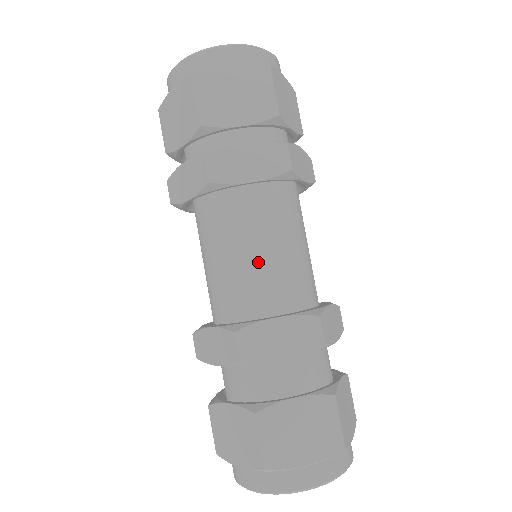
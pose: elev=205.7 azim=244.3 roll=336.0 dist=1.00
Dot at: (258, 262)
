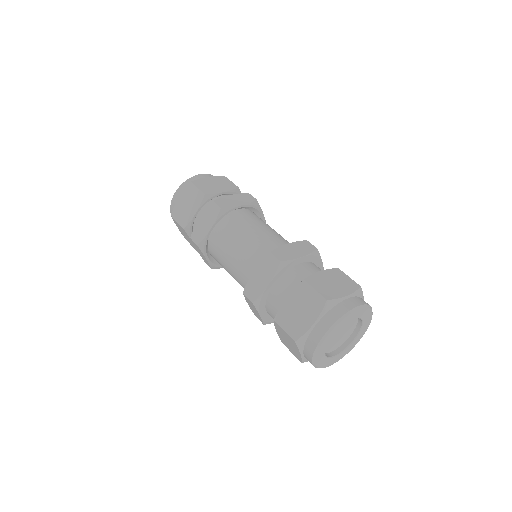
Dot at: (238, 256)
